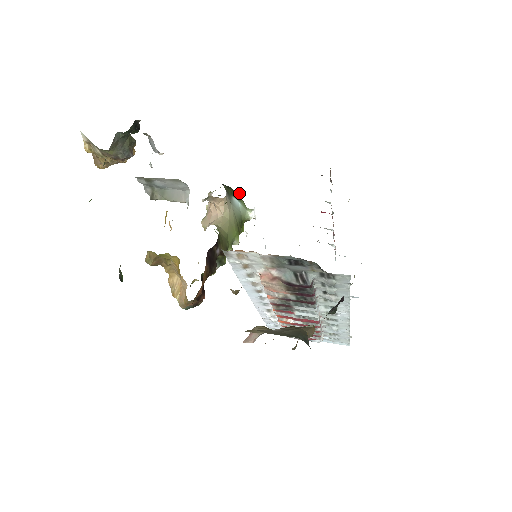
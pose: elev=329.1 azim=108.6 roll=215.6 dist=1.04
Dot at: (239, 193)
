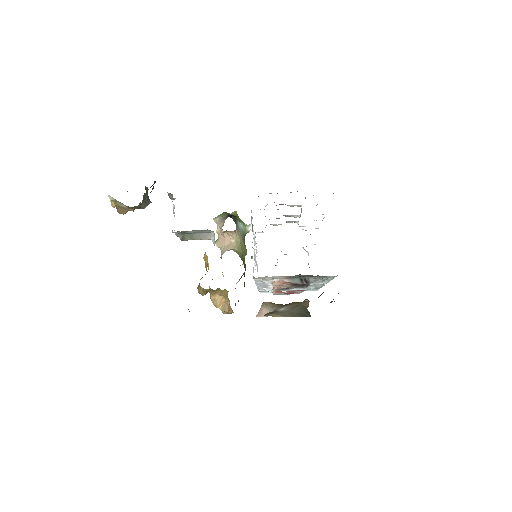
Dot at: (236, 213)
